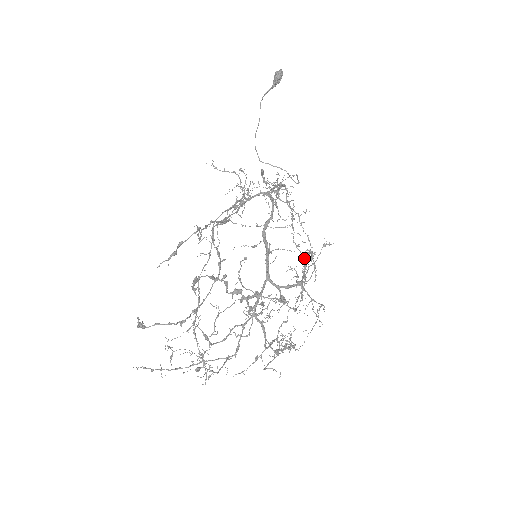
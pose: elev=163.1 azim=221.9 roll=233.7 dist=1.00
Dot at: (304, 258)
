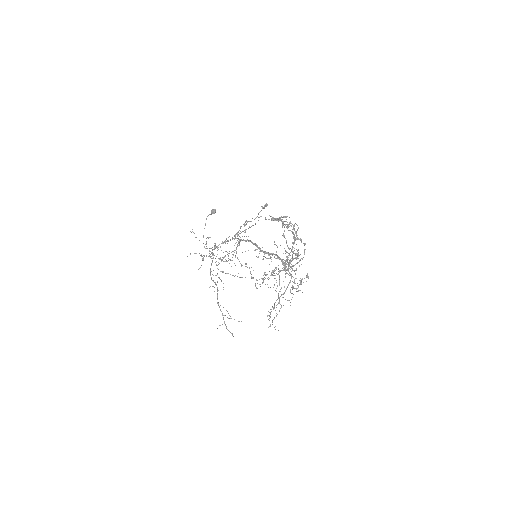
Dot at: occluded
